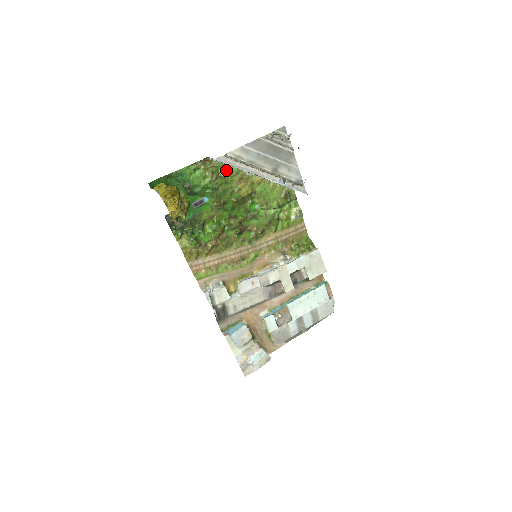
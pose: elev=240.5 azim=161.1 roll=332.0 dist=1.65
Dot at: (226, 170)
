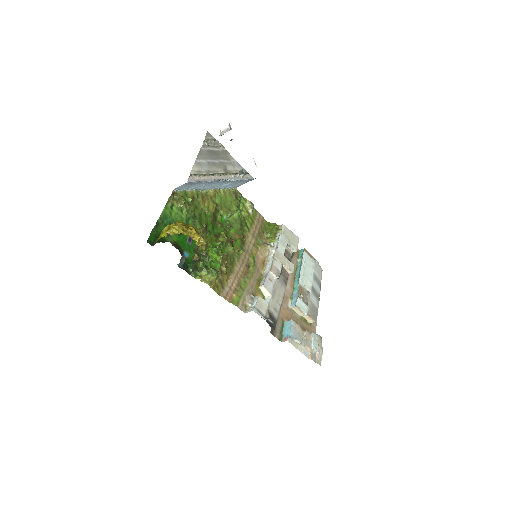
Dot at: (189, 196)
